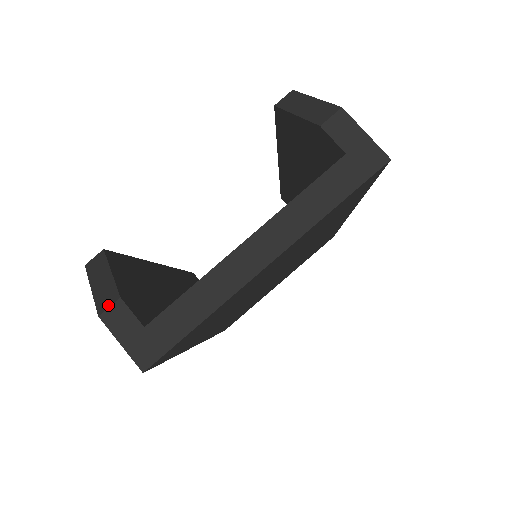
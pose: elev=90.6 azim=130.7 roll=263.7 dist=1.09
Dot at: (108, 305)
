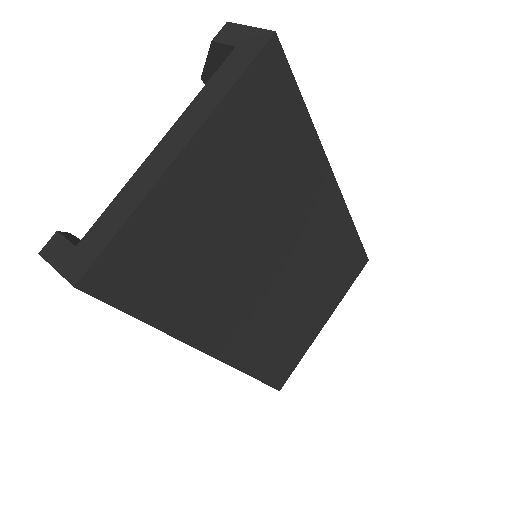
Dot at: (47, 242)
